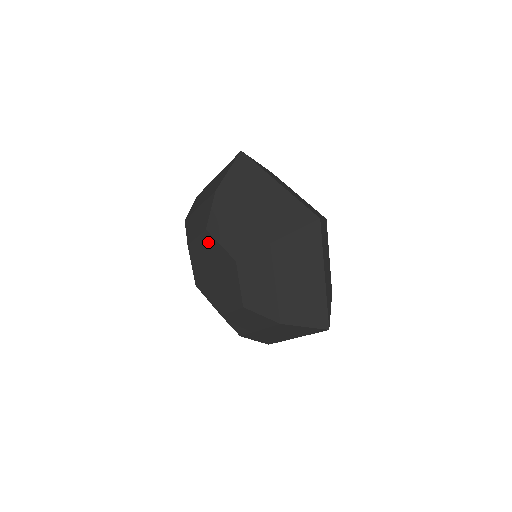
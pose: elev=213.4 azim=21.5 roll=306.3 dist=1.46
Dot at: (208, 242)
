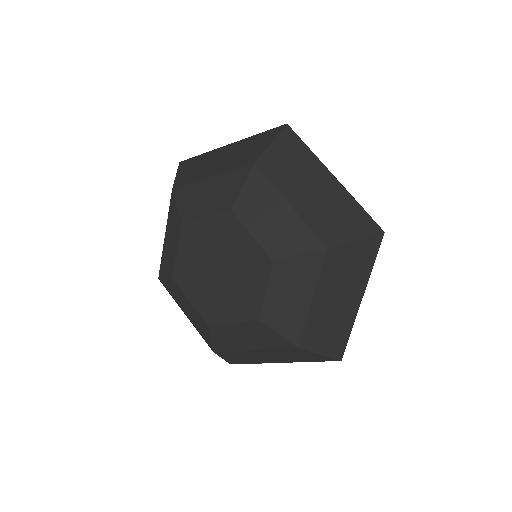
Dot at: (228, 227)
